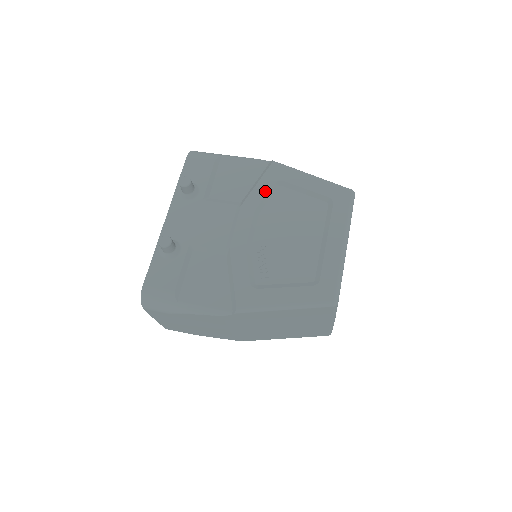
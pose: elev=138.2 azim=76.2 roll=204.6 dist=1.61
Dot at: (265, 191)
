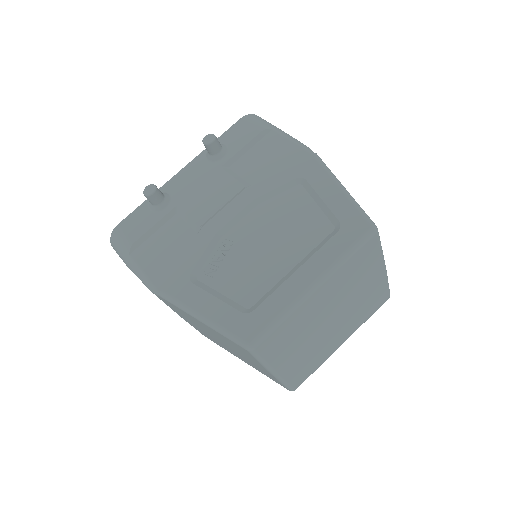
Dot at: (280, 183)
